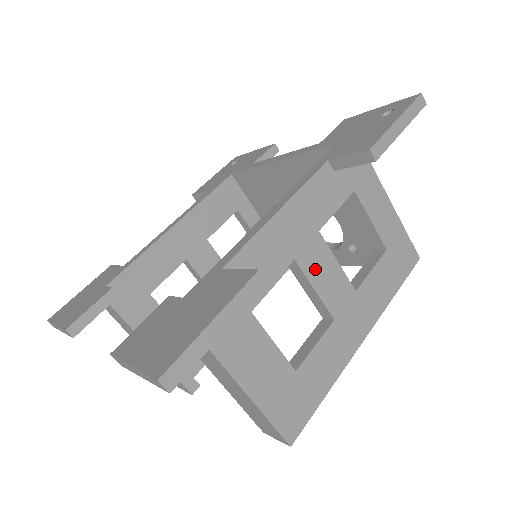
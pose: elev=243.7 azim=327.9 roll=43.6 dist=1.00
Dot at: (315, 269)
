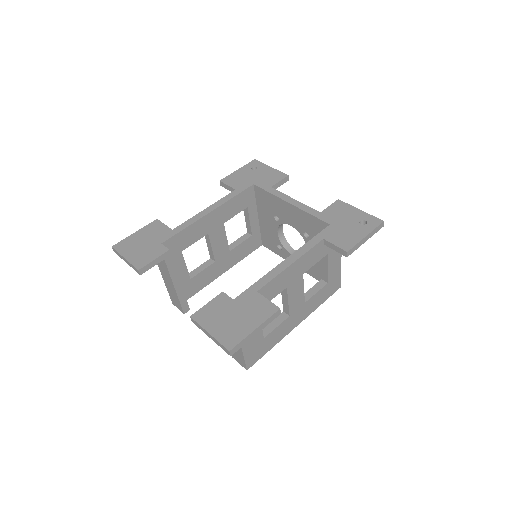
Dot at: (293, 292)
